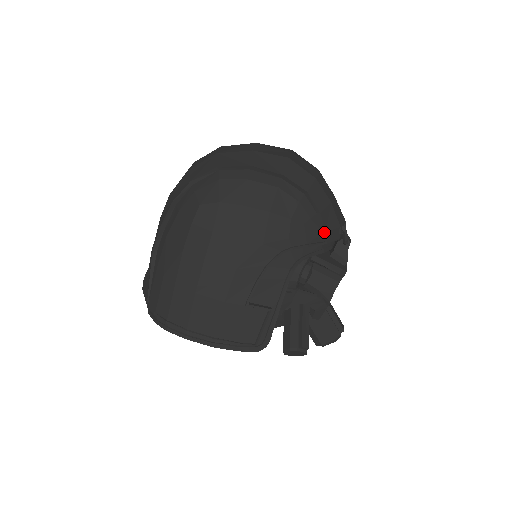
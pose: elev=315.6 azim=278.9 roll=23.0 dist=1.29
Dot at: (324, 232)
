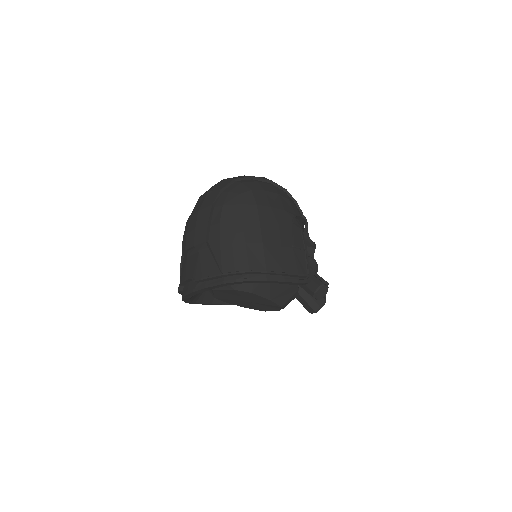
Dot at: (302, 213)
